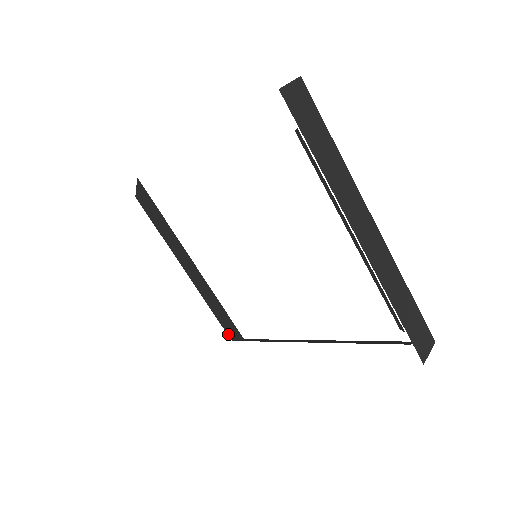
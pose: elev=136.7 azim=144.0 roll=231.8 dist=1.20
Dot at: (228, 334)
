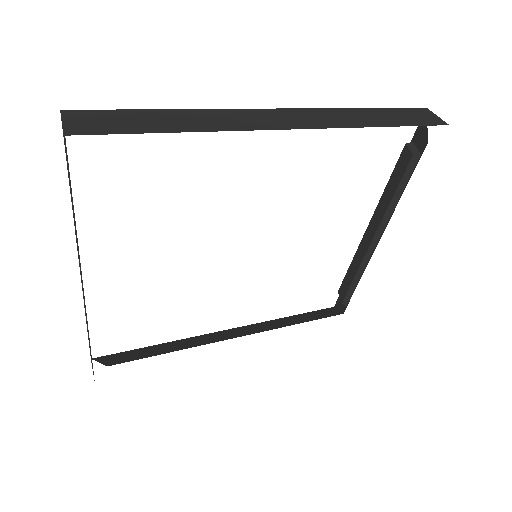
Dot at: occluded
